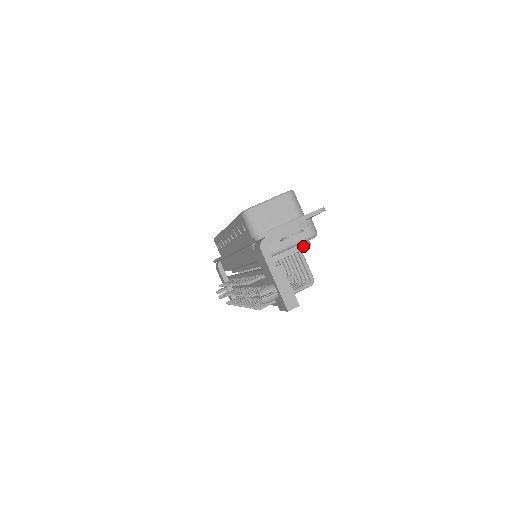
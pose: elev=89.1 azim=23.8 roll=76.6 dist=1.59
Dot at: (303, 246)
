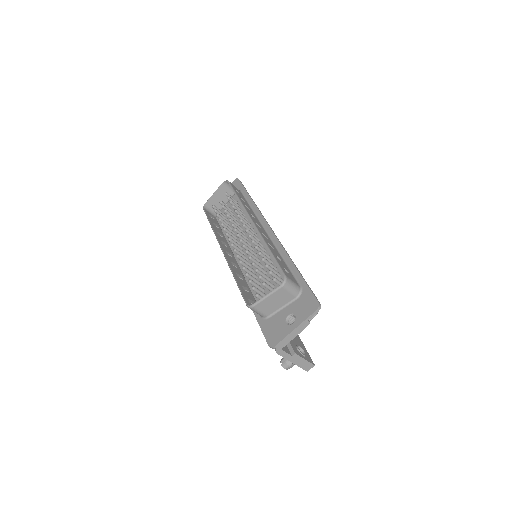
Dot at: occluded
